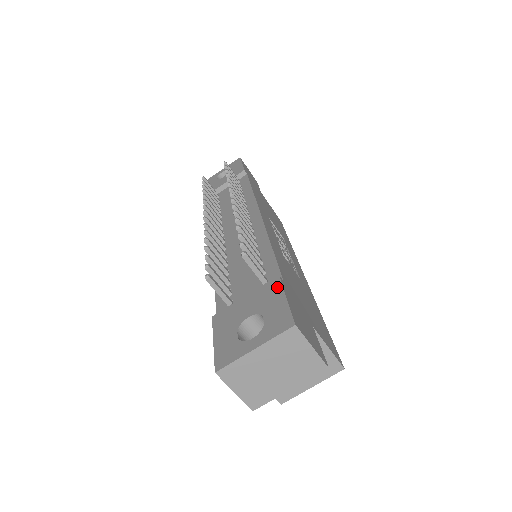
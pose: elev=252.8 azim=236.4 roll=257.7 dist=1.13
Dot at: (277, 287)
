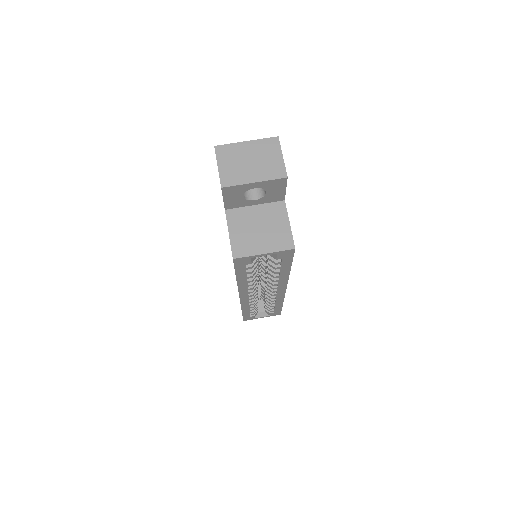
Dot at: occluded
